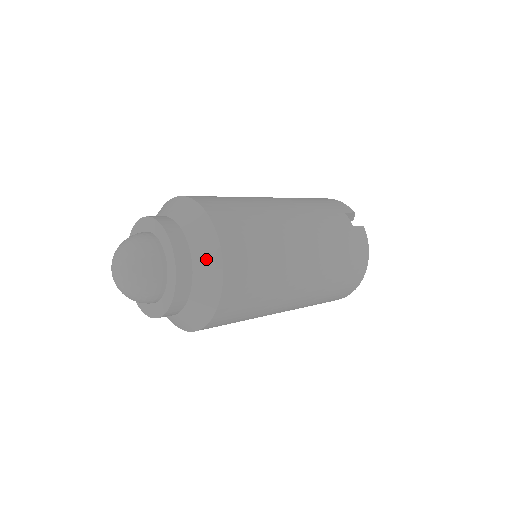
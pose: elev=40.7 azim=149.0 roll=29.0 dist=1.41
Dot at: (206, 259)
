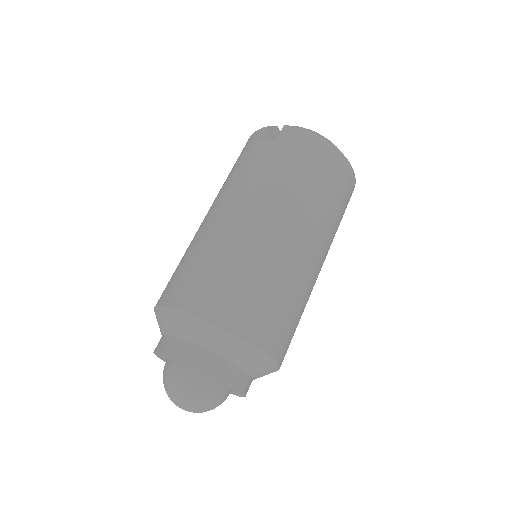
Dot at: (204, 335)
